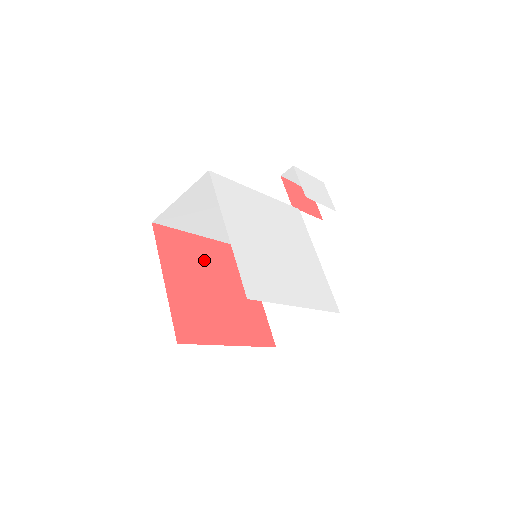
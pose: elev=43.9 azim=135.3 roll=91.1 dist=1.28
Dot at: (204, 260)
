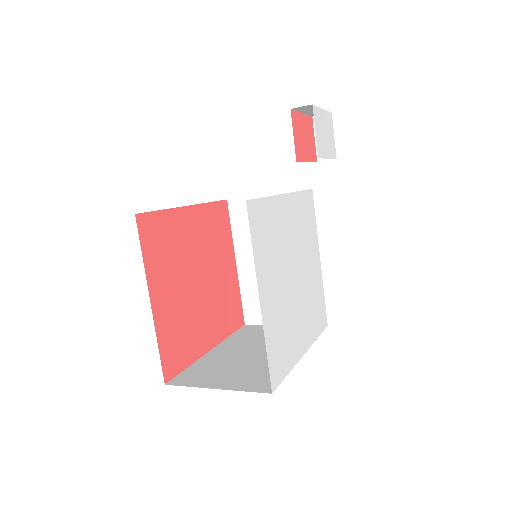
Dot at: (189, 244)
